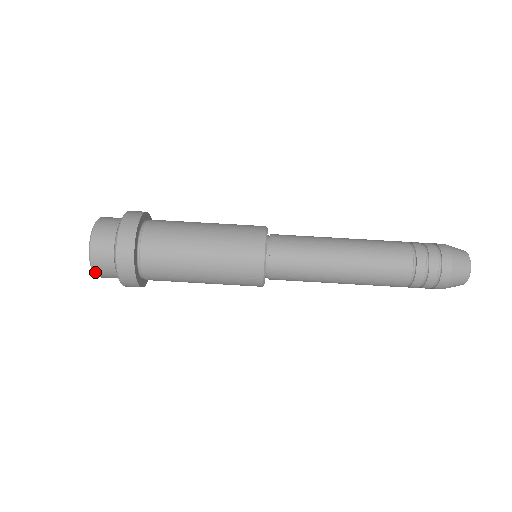
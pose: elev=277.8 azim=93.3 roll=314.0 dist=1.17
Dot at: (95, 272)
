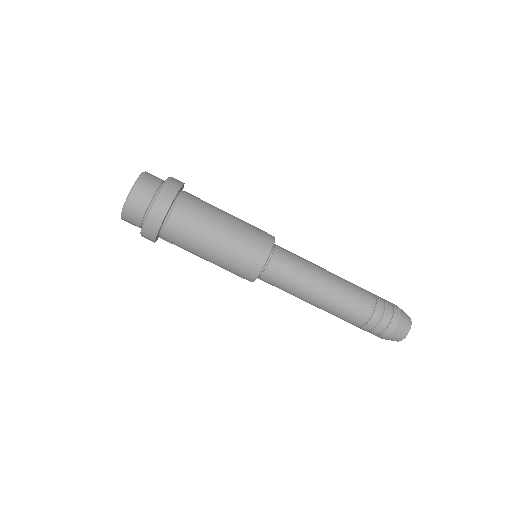
Dot at: (124, 220)
